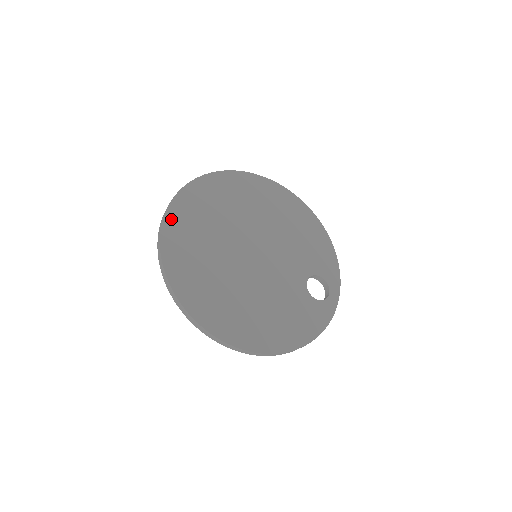
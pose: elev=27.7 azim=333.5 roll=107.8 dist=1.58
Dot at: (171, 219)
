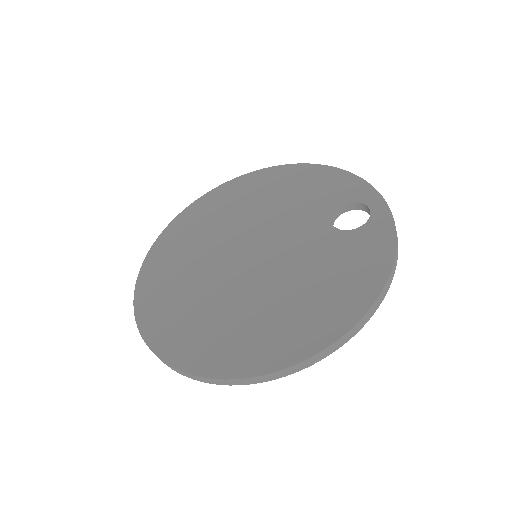
Dot at: (142, 308)
